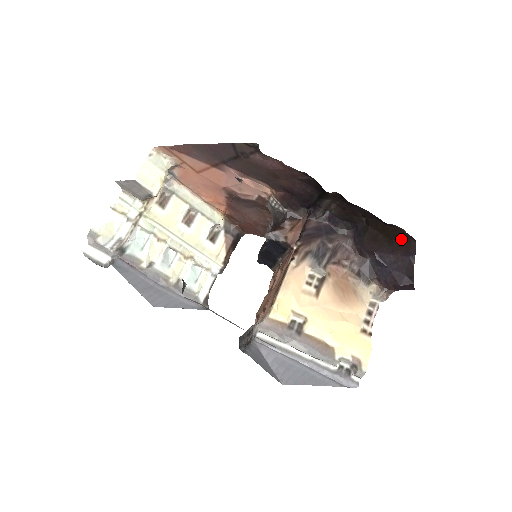
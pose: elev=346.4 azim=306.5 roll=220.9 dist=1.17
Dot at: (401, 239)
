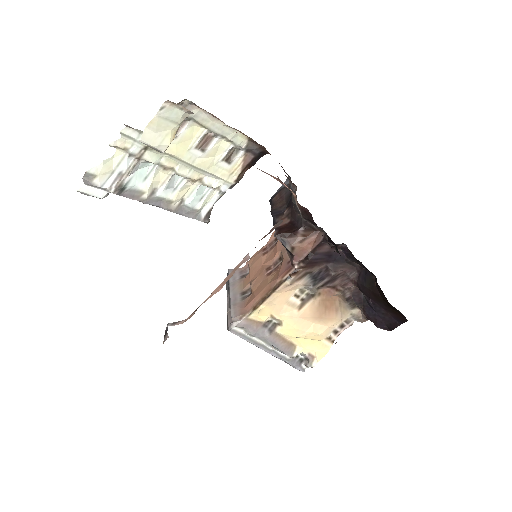
Dot at: (397, 312)
